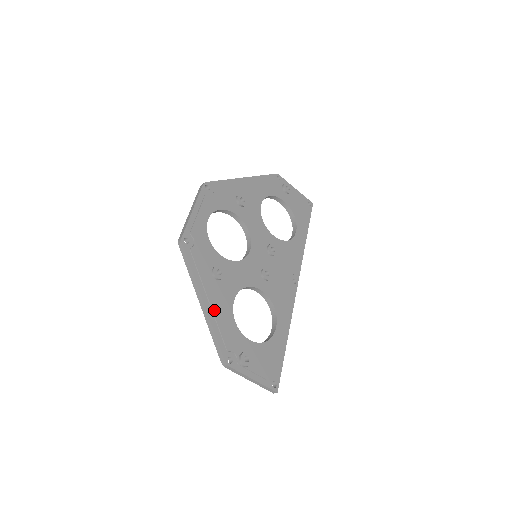
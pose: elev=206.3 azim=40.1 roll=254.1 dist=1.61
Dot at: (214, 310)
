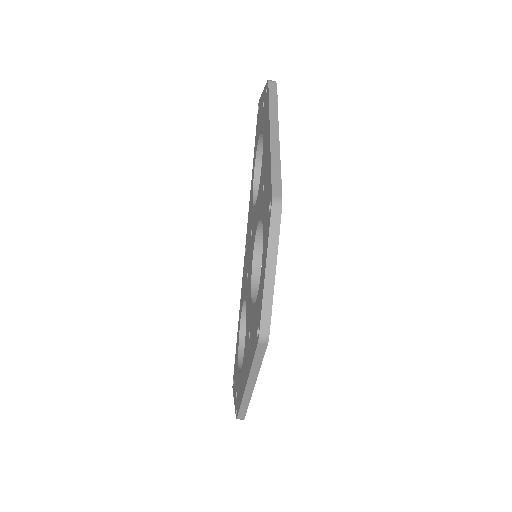
Dot at: occluded
